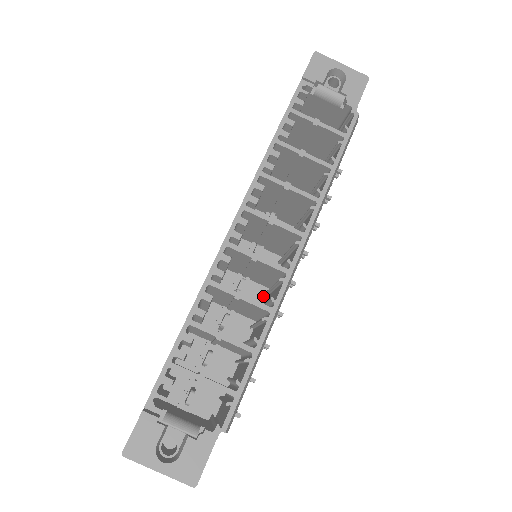
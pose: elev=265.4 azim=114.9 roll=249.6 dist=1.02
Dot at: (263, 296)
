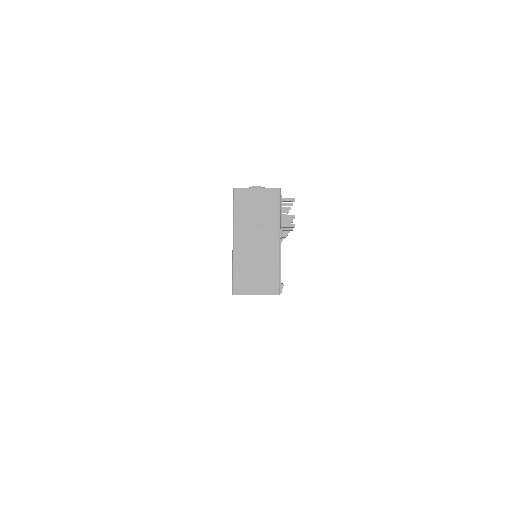
Dot at: occluded
